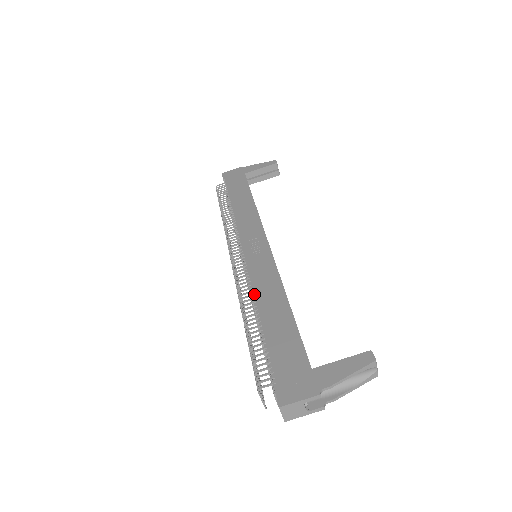
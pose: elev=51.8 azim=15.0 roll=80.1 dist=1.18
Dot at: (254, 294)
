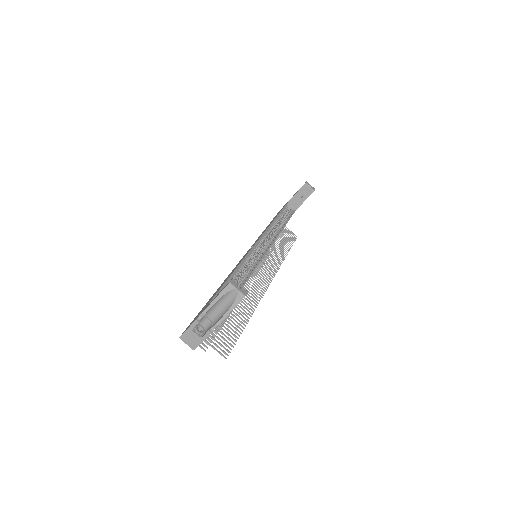
Dot at: (225, 279)
